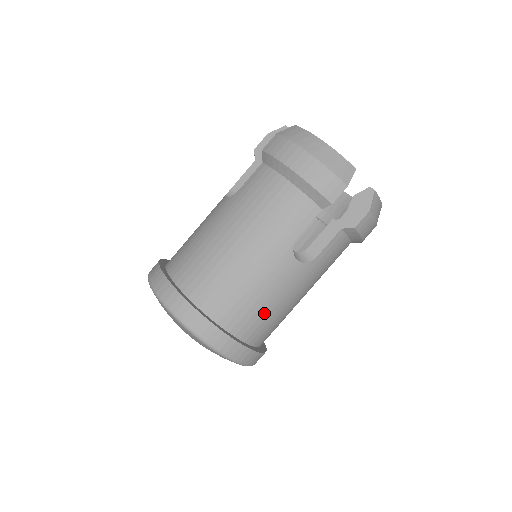
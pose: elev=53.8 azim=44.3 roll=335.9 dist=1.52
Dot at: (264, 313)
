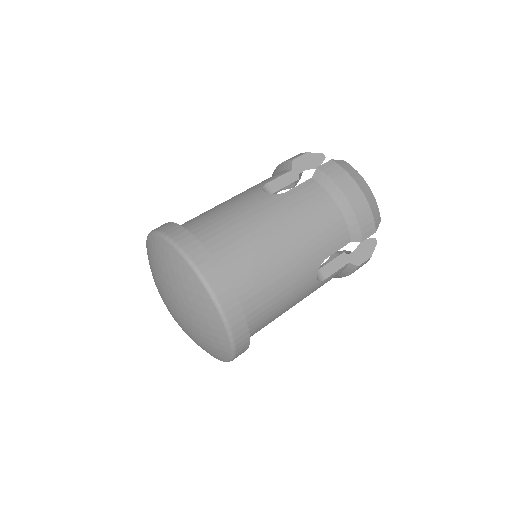
Dot at: (272, 315)
